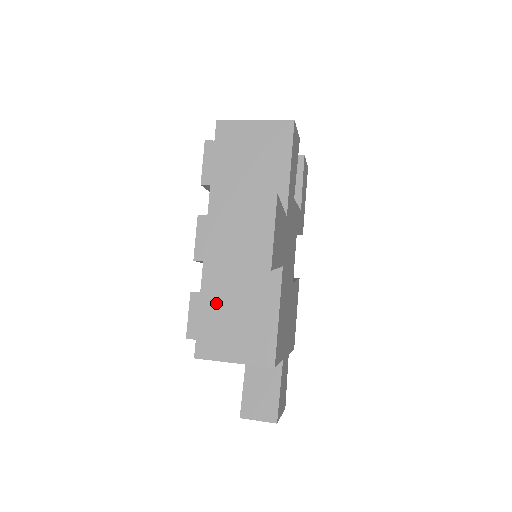
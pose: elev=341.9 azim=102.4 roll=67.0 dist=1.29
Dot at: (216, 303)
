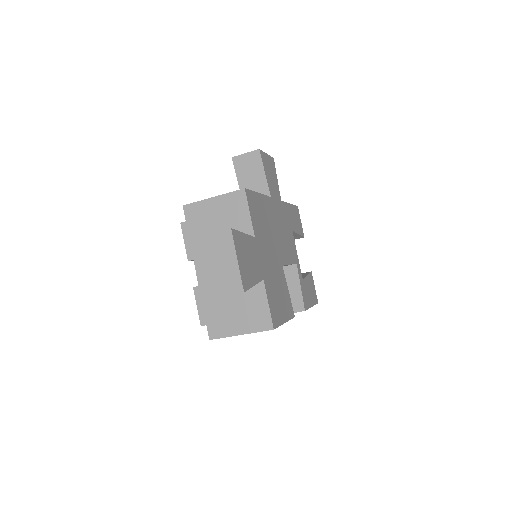
Dot at: occluded
